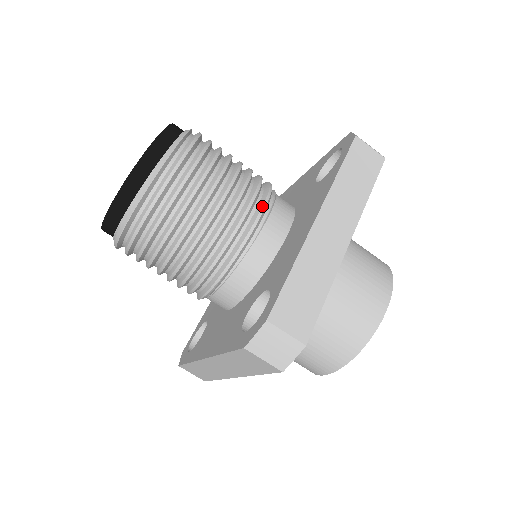
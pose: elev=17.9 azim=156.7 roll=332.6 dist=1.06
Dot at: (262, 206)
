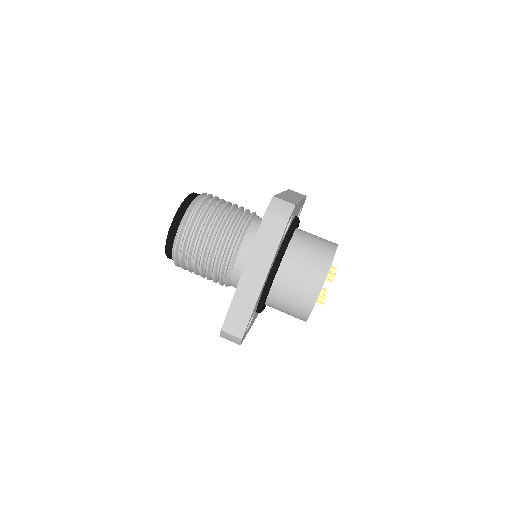
Dot at: occluded
